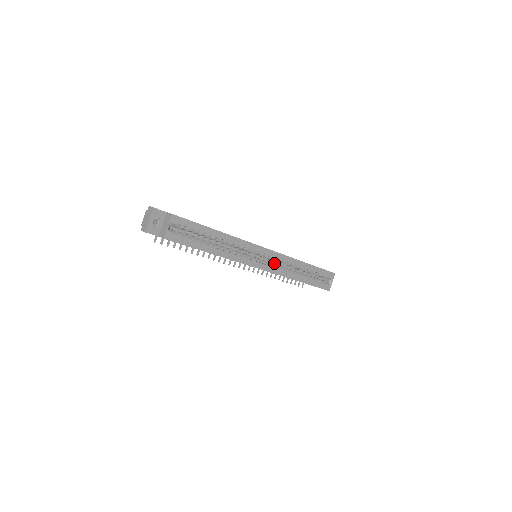
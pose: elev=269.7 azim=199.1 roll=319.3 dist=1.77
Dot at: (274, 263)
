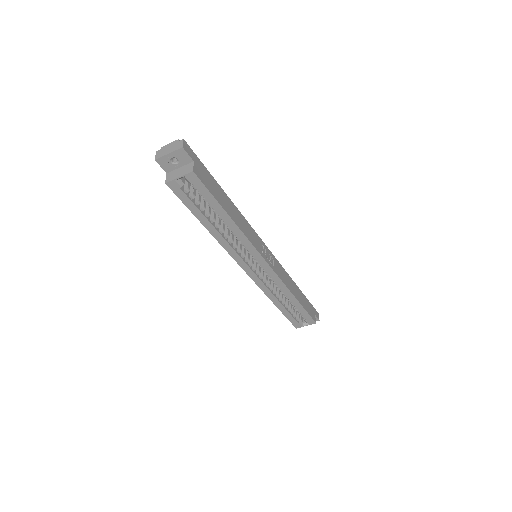
Dot at: occluded
